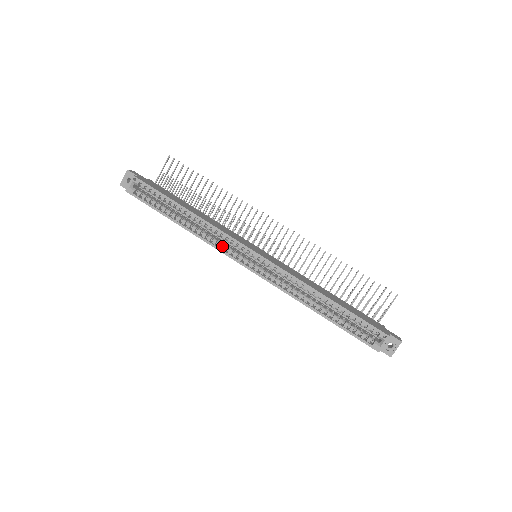
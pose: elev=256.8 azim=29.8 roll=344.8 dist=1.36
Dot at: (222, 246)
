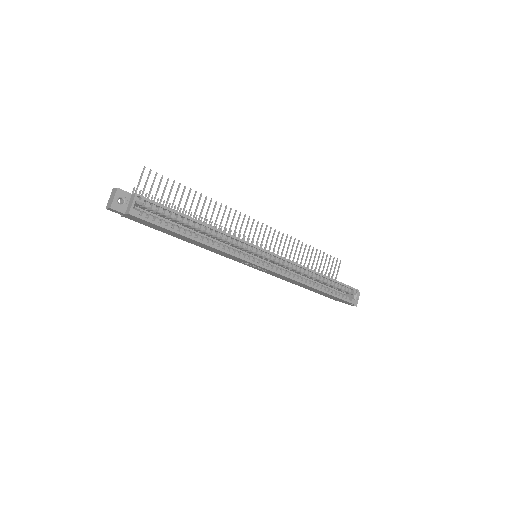
Dot at: (238, 253)
